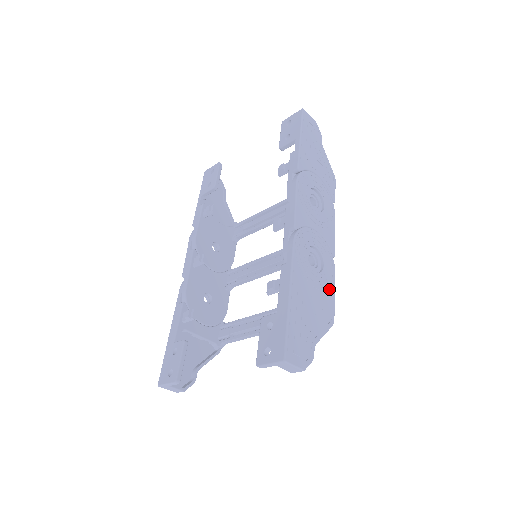
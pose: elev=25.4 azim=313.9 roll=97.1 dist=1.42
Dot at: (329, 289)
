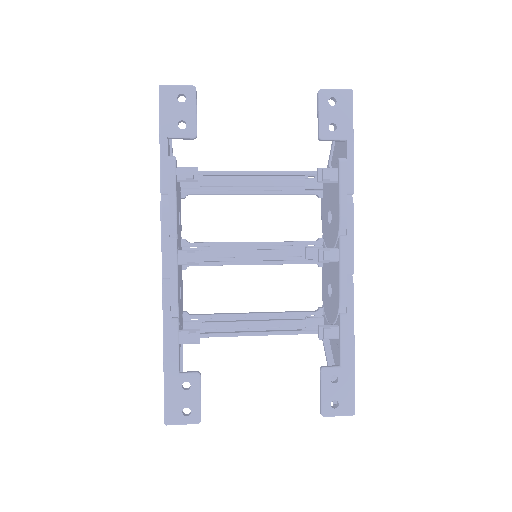
Dot at: occluded
